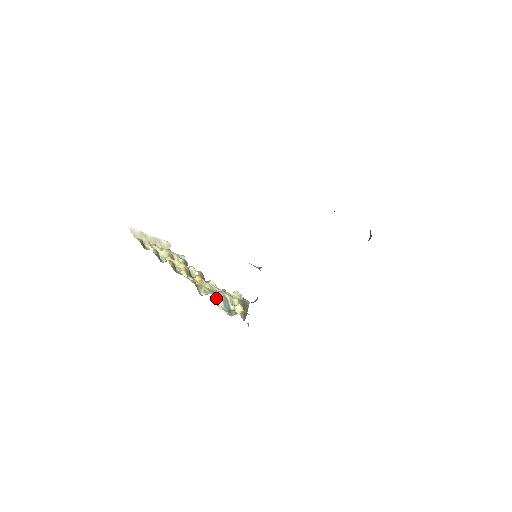
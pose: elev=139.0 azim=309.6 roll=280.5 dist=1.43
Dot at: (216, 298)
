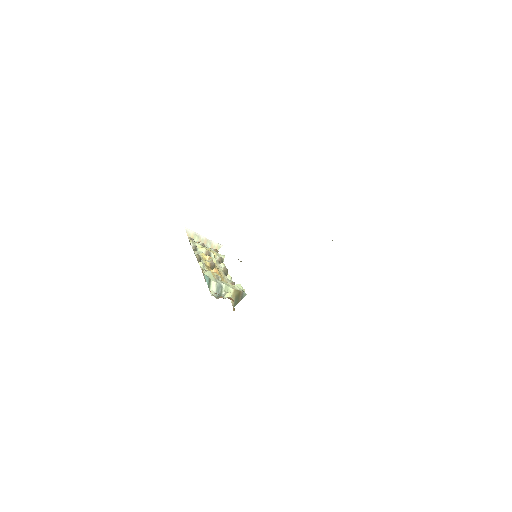
Dot at: (210, 283)
